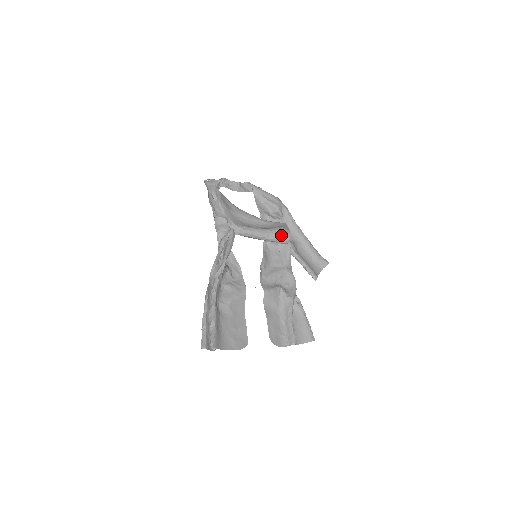
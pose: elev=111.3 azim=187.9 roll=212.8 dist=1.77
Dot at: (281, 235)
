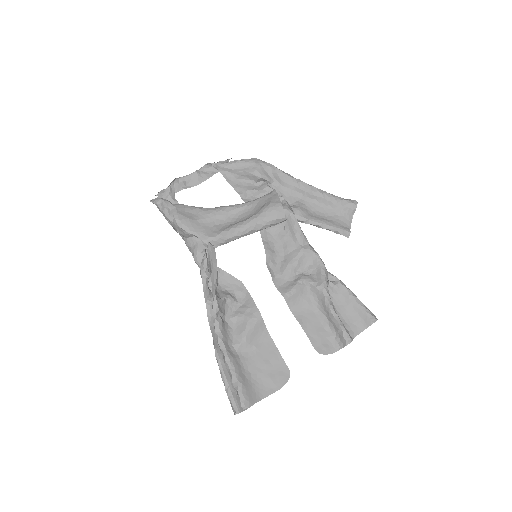
Dot at: (272, 216)
